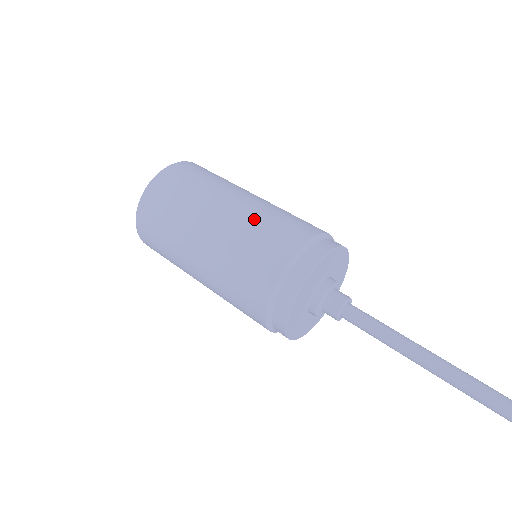
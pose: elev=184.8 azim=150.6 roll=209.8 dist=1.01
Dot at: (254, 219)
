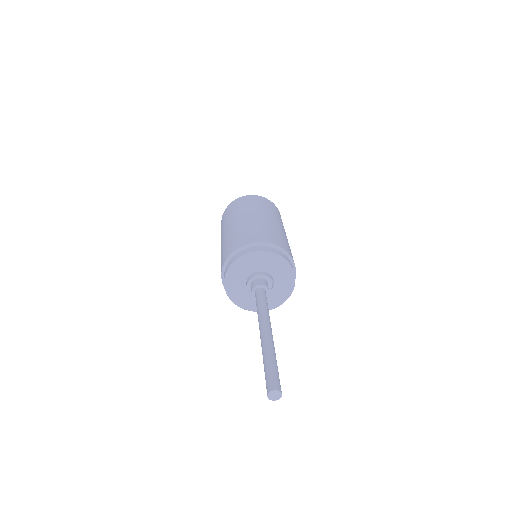
Dot at: (256, 225)
